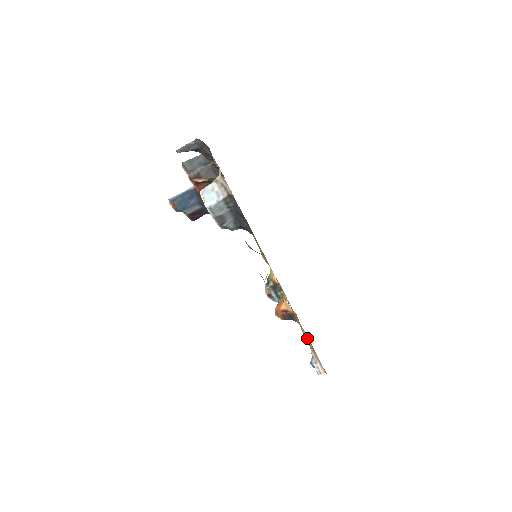
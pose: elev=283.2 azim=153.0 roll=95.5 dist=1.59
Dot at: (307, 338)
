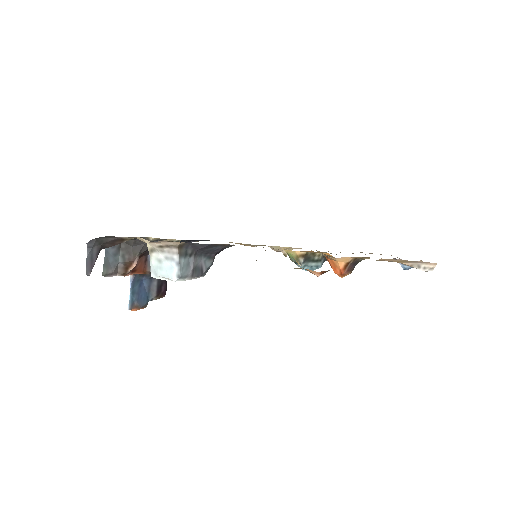
Dot at: (392, 260)
